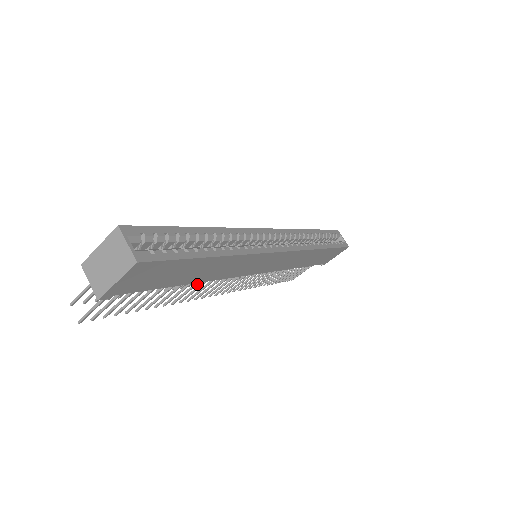
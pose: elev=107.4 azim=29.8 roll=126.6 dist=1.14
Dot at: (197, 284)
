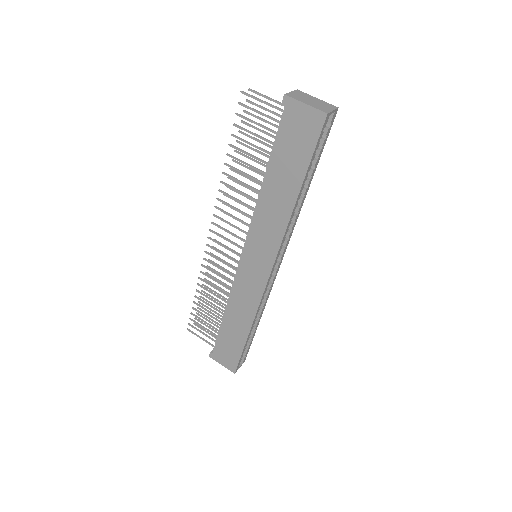
Dot at: (247, 196)
